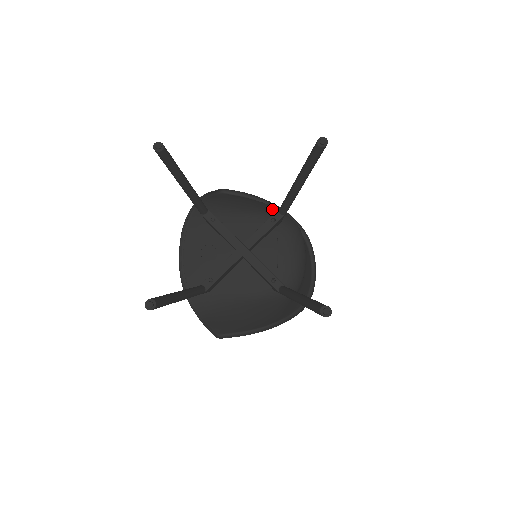
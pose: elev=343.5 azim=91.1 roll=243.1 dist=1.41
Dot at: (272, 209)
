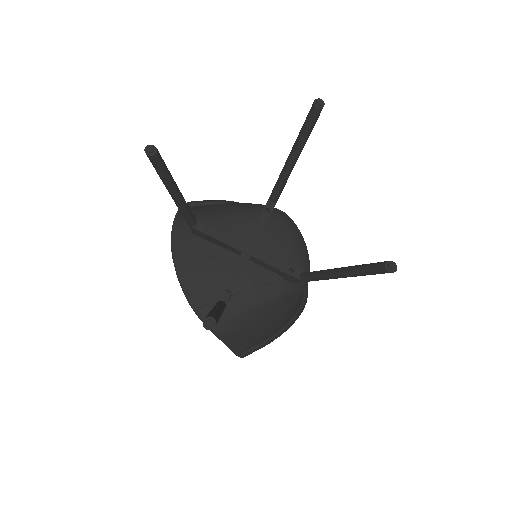
Dot at: (254, 204)
